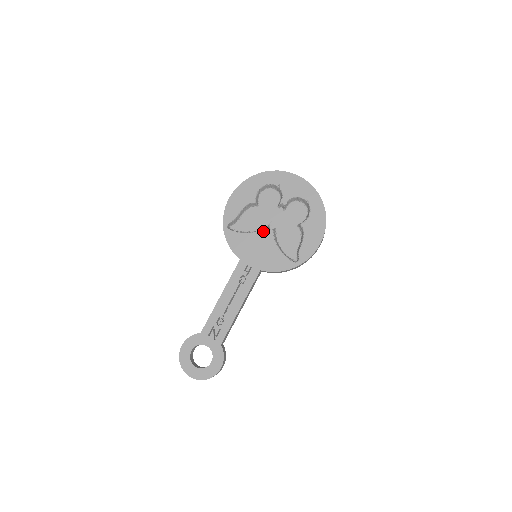
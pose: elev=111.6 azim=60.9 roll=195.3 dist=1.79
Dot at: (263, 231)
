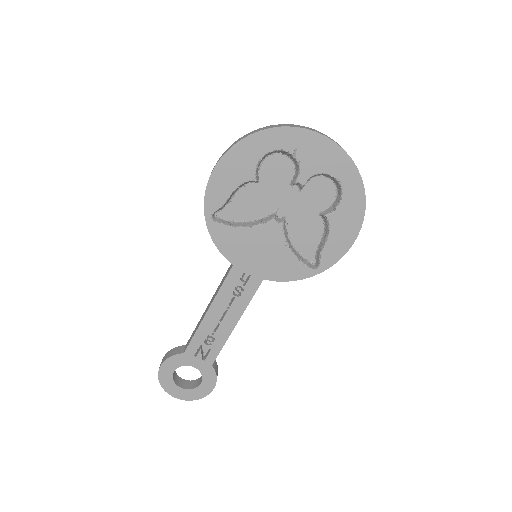
Dot at: (268, 225)
